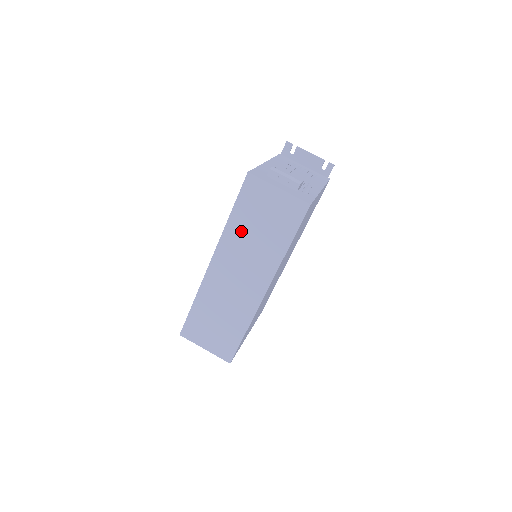
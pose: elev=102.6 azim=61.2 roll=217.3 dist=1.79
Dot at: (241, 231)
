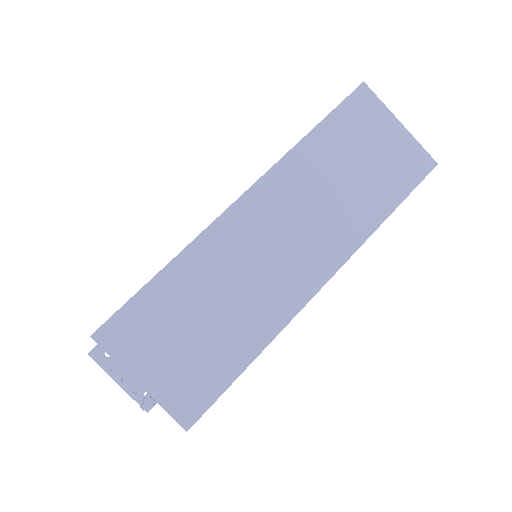
Dot at: (320, 163)
